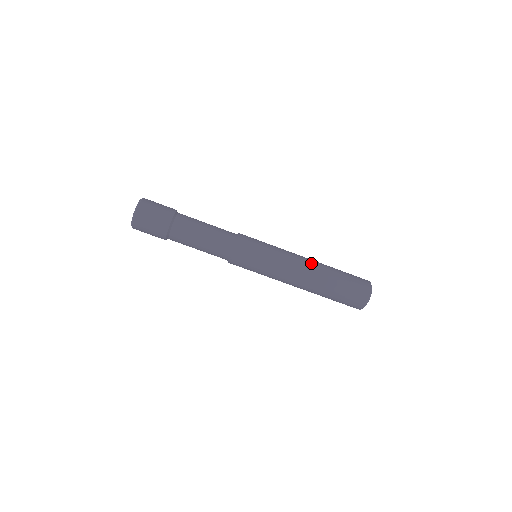
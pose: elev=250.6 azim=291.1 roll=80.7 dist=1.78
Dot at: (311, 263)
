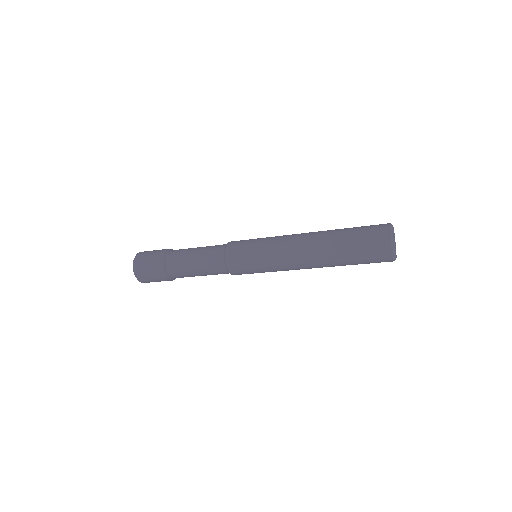
Dot at: (309, 254)
